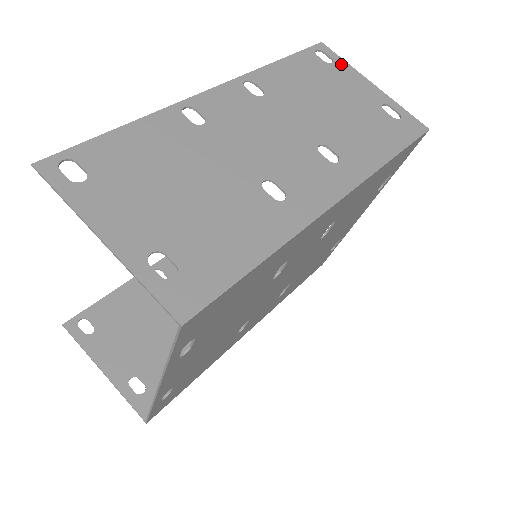
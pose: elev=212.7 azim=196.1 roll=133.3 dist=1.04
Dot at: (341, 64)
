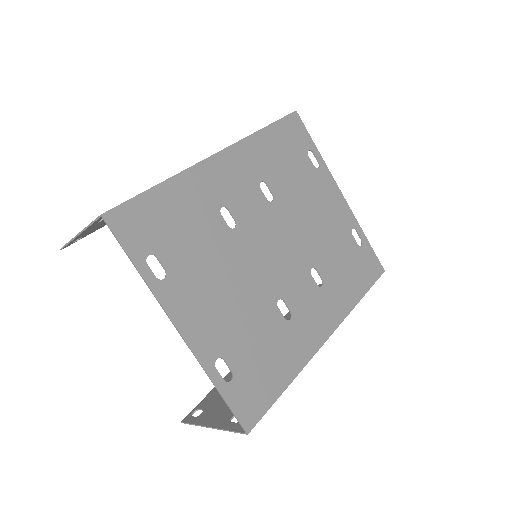
Dot at: occluded
